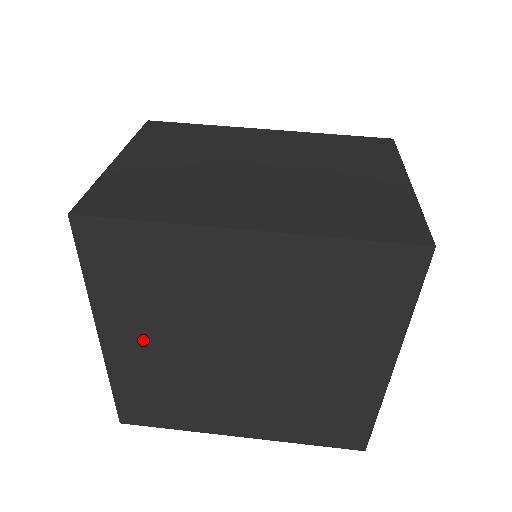
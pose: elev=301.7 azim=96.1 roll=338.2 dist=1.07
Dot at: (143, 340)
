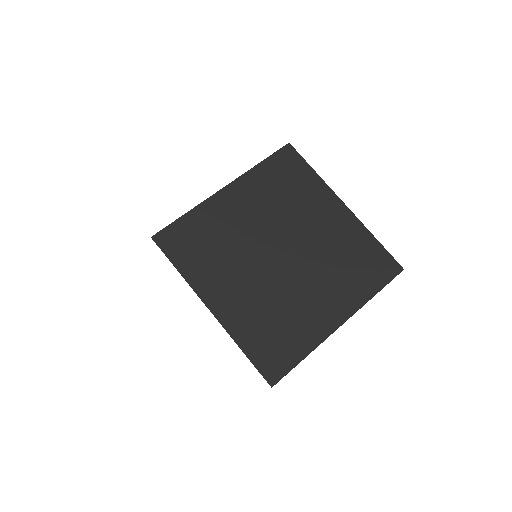
Dot at: (231, 289)
